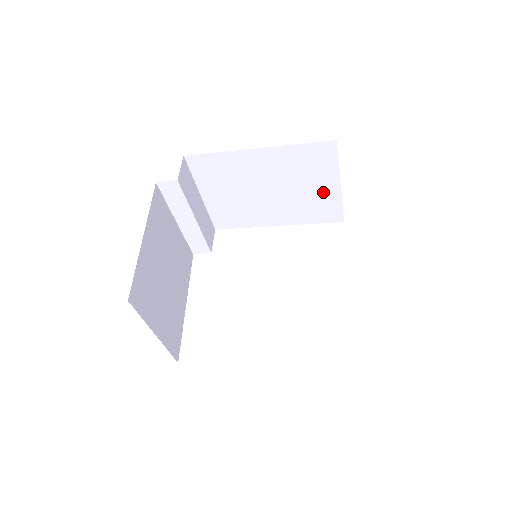
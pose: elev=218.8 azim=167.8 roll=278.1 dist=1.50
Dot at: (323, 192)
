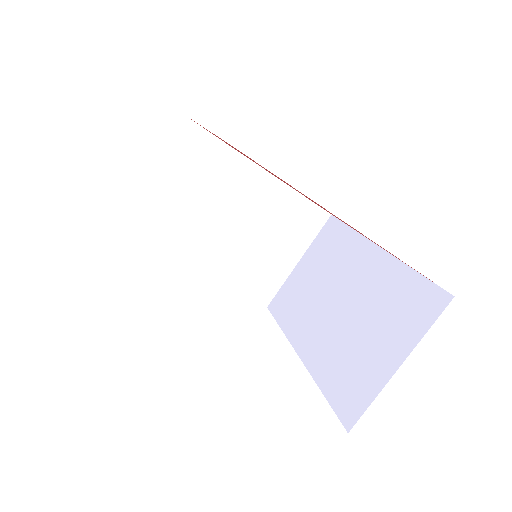
Dot at: (279, 260)
